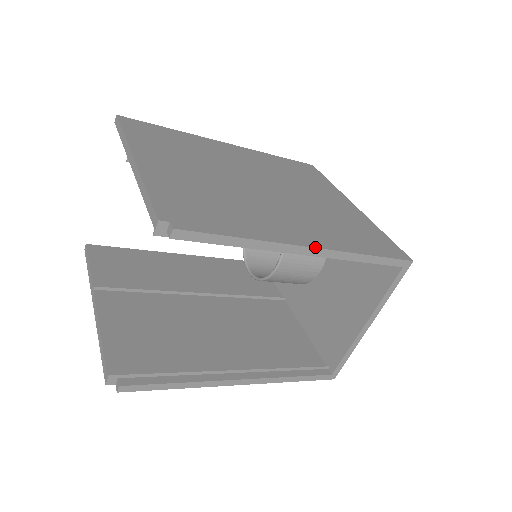
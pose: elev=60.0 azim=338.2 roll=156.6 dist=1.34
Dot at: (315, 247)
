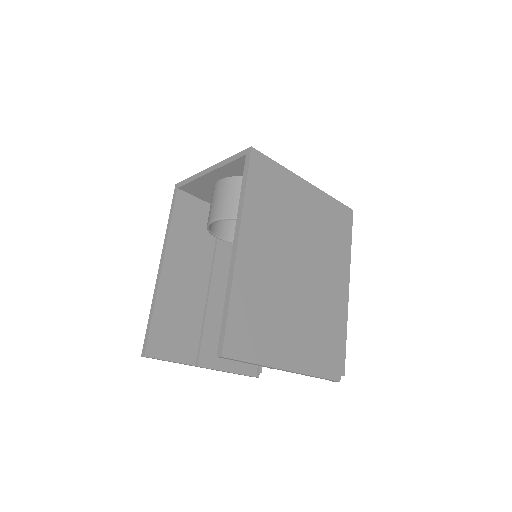
Dot at: occluded
